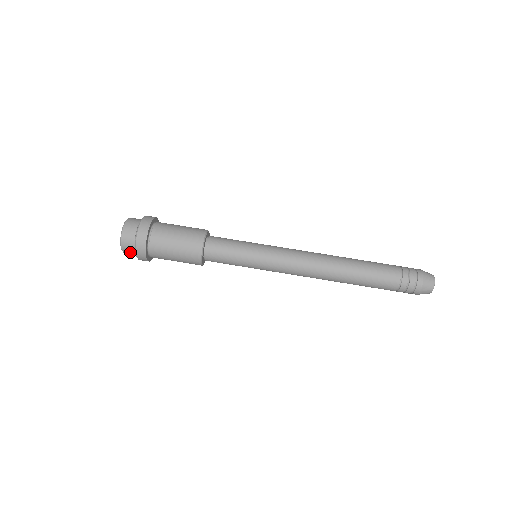
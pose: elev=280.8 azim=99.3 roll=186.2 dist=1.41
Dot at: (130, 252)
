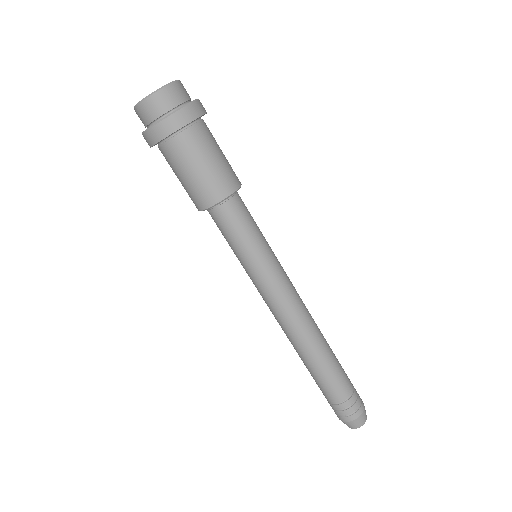
Dot at: (142, 117)
